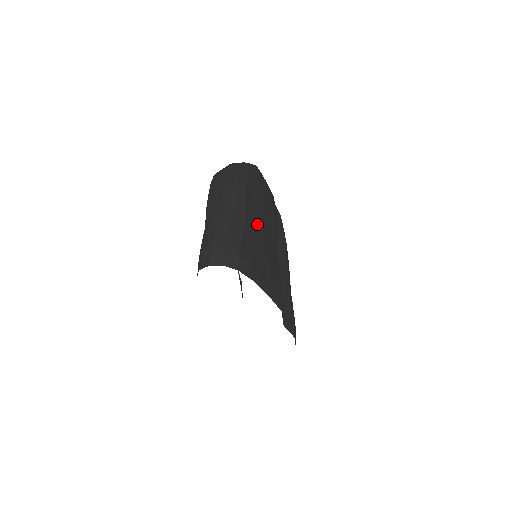
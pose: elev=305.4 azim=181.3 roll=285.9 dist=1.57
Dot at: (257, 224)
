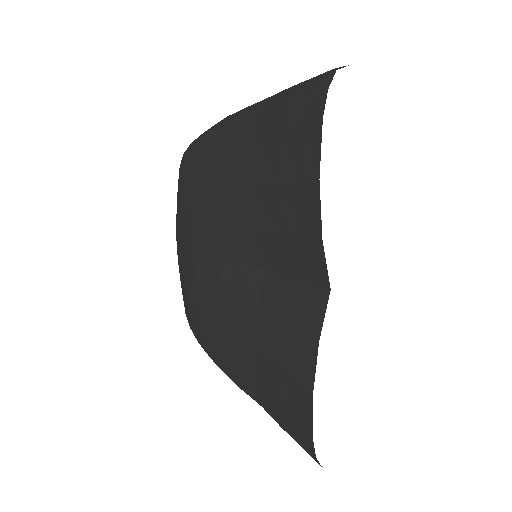
Dot at: occluded
